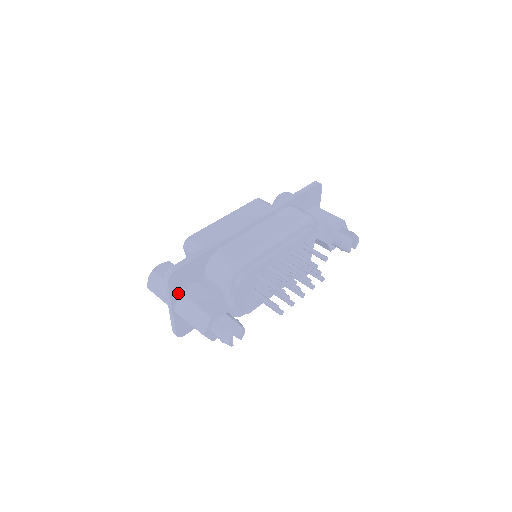
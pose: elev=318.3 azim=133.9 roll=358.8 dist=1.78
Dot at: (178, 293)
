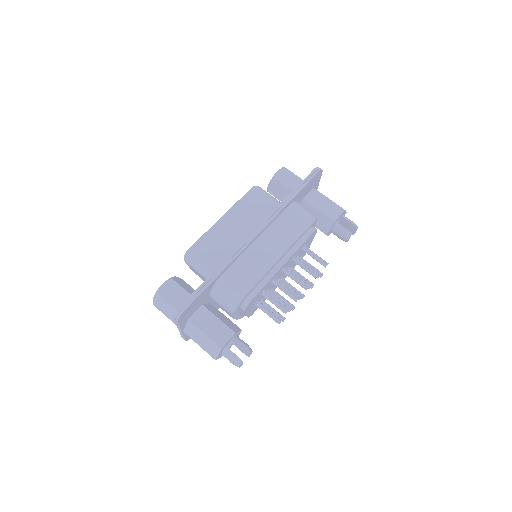
Dot at: (187, 320)
